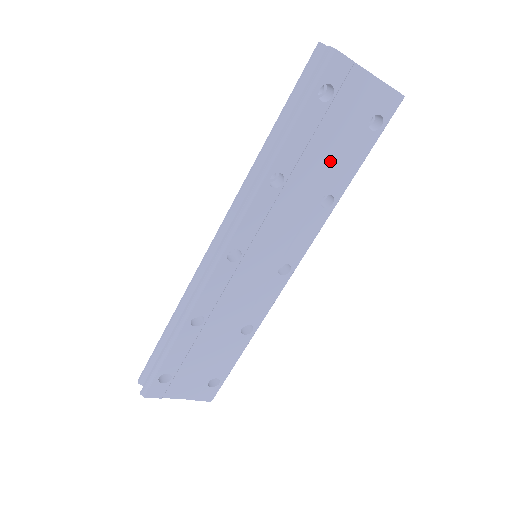
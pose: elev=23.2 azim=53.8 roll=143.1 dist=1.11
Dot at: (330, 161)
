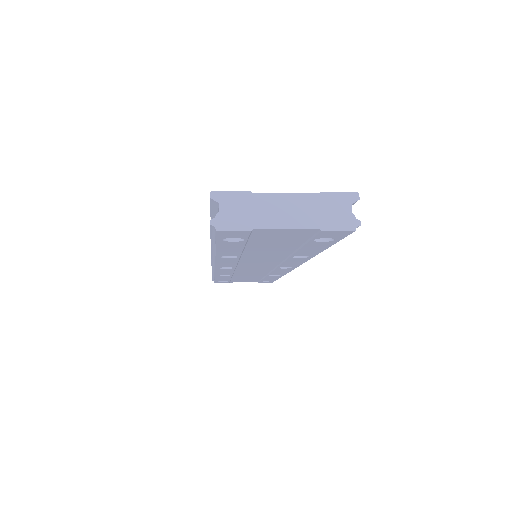
Dot at: (283, 249)
